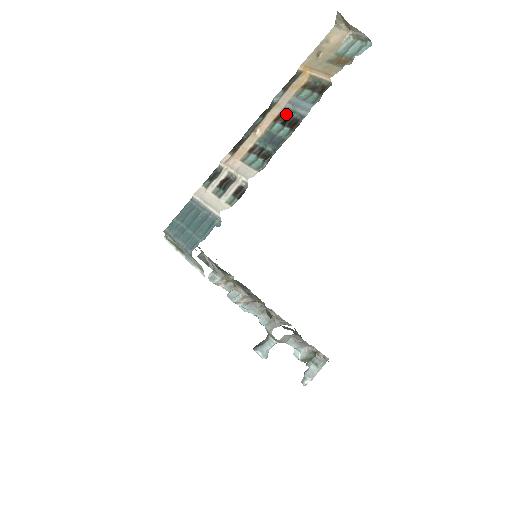
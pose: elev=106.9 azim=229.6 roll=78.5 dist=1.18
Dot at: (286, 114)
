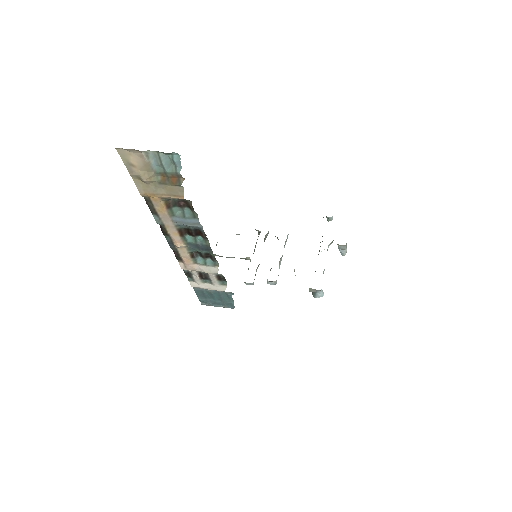
Dot at: (183, 229)
